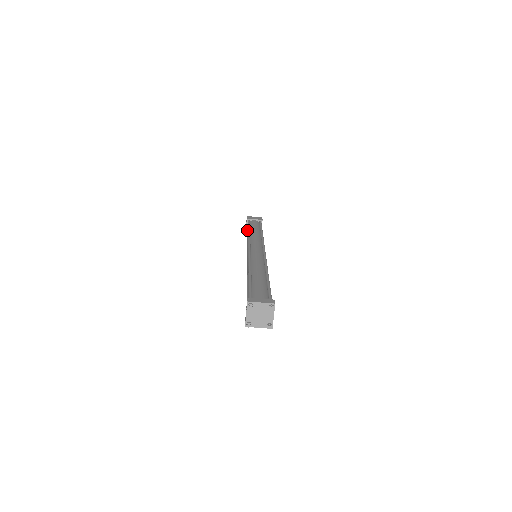
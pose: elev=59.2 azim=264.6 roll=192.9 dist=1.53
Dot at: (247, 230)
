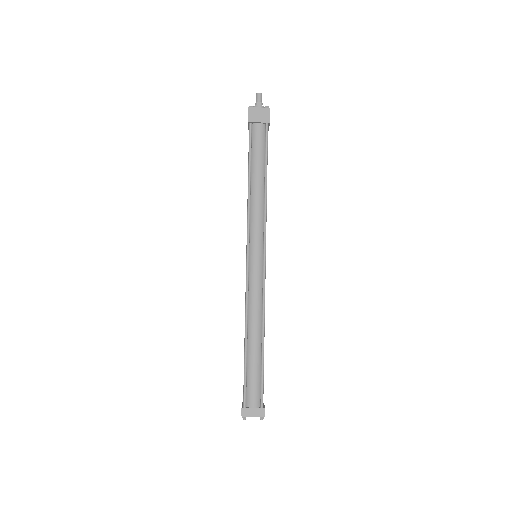
Dot at: (248, 155)
